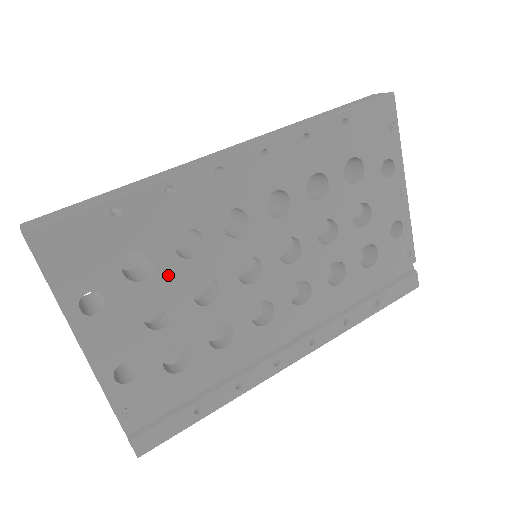
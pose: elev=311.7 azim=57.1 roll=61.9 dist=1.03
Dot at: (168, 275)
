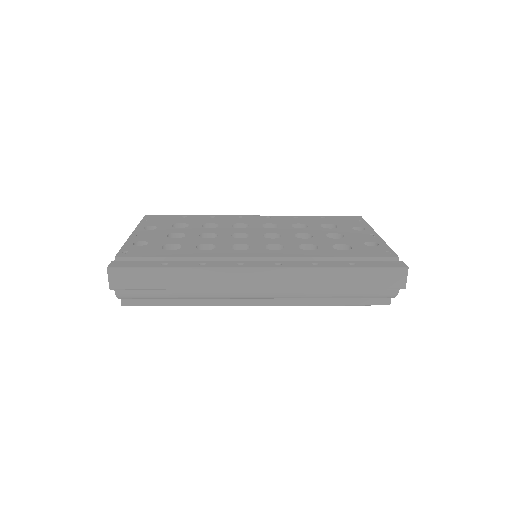
Dot at: (192, 229)
